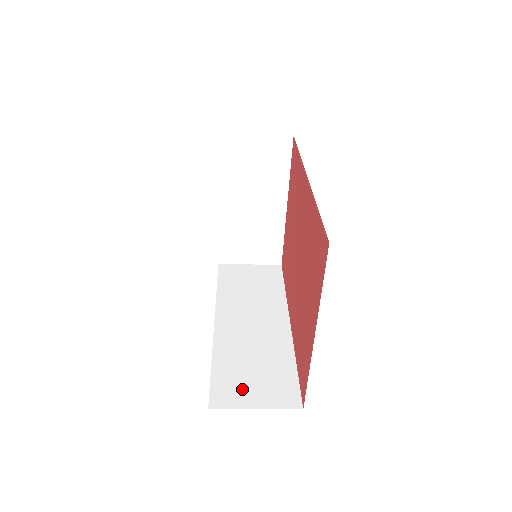
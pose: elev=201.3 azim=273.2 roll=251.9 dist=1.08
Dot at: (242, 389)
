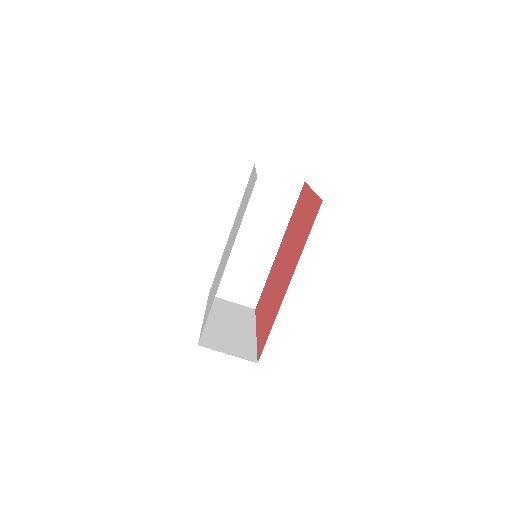
Dot at: occluded
